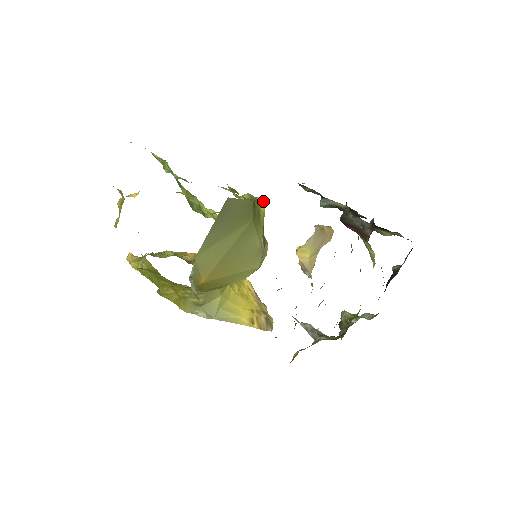
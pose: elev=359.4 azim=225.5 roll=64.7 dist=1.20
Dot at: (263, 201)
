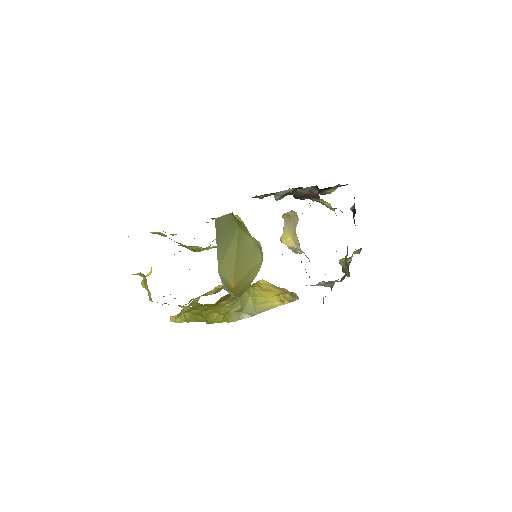
Dot at: (237, 215)
